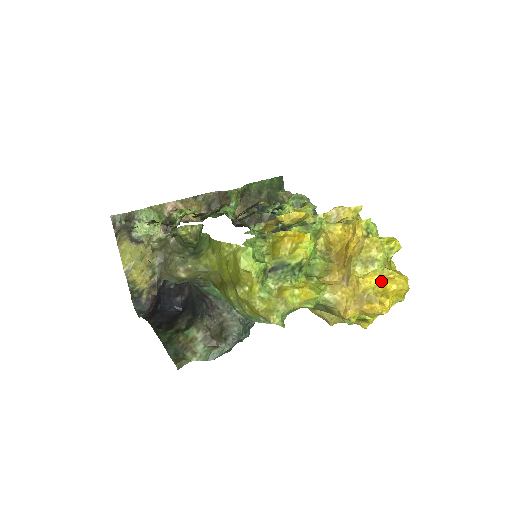
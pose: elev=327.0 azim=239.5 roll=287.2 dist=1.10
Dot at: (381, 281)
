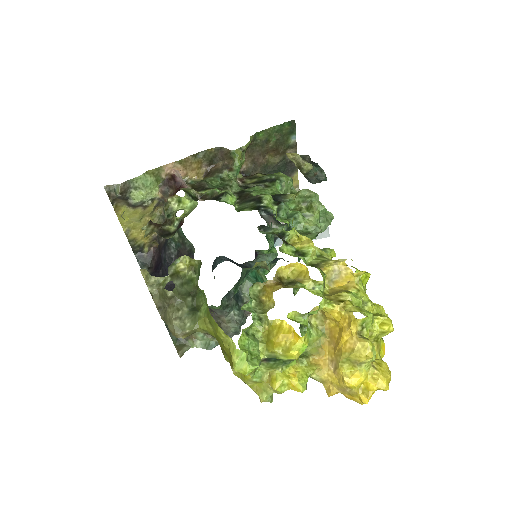
Dot at: (365, 380)
